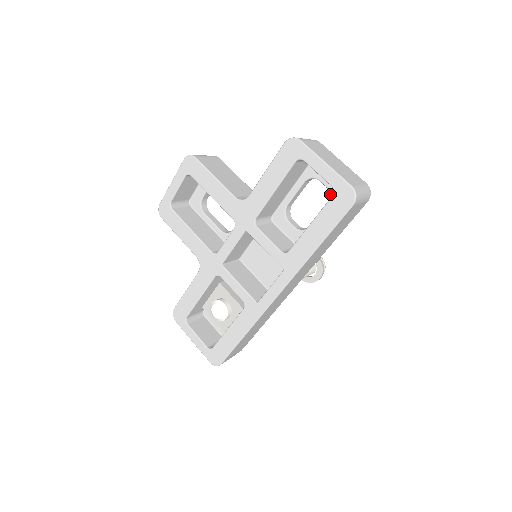
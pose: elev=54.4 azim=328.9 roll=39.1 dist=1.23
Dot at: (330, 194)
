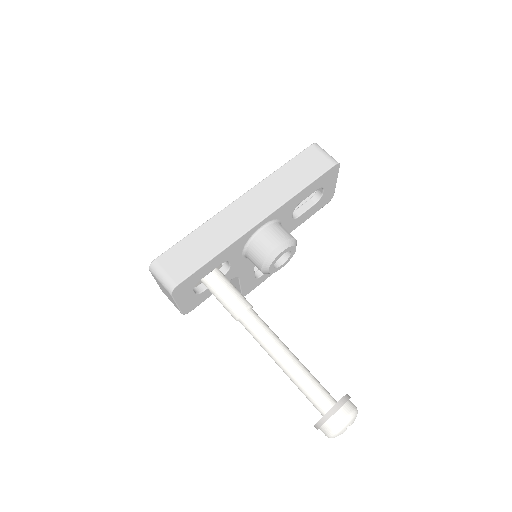
Dot at: occluded
